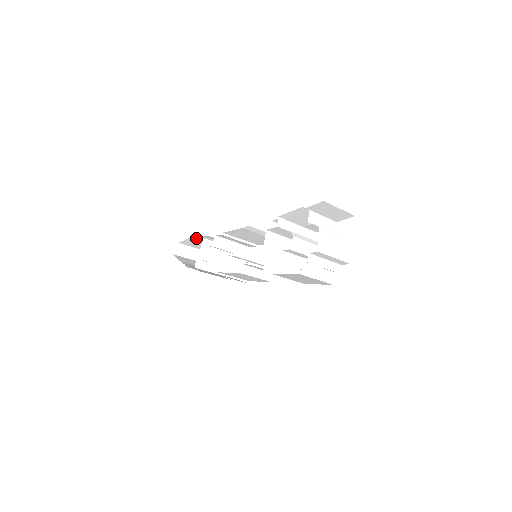
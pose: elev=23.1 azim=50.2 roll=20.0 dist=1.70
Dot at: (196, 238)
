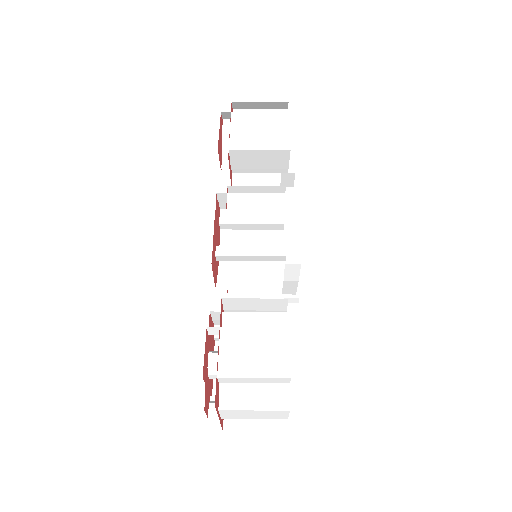
Dot at: occluded
